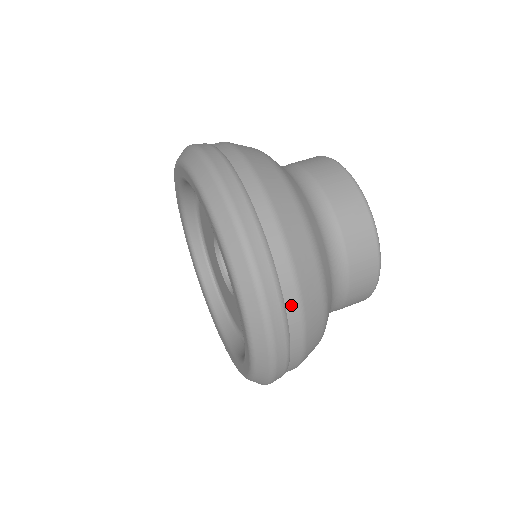
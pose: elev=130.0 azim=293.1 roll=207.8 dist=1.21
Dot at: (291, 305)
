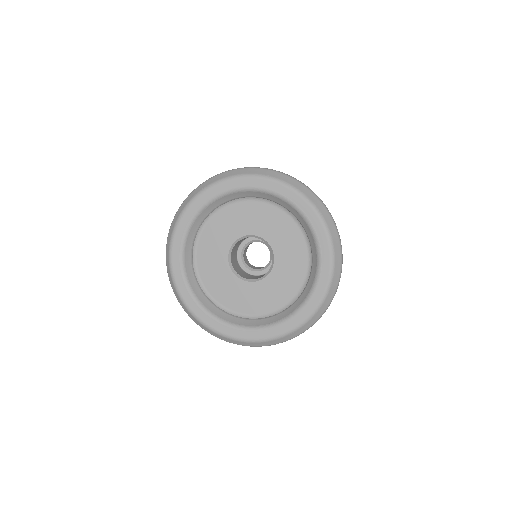
Dot at: occluded
